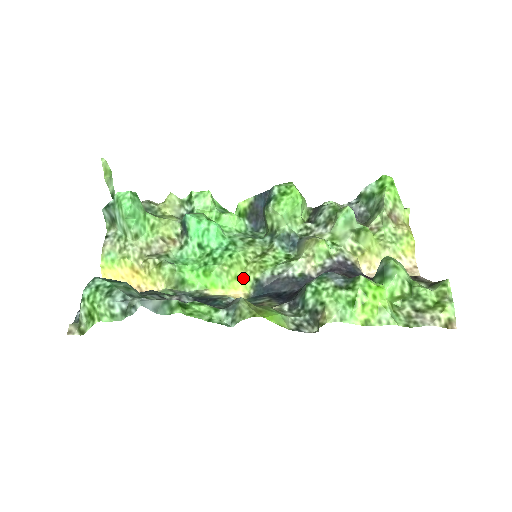
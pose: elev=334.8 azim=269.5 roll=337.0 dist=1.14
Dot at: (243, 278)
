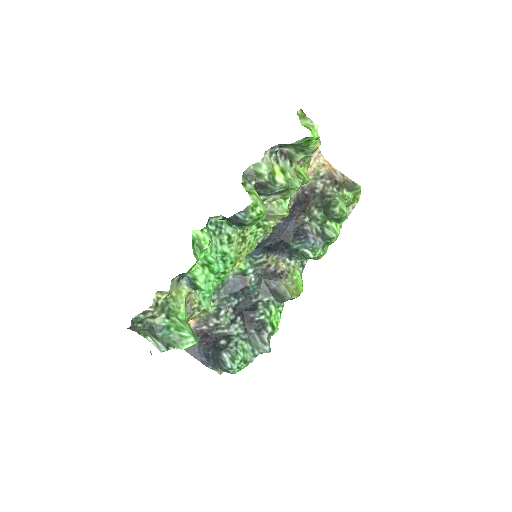
Dot at: (241, 258)
